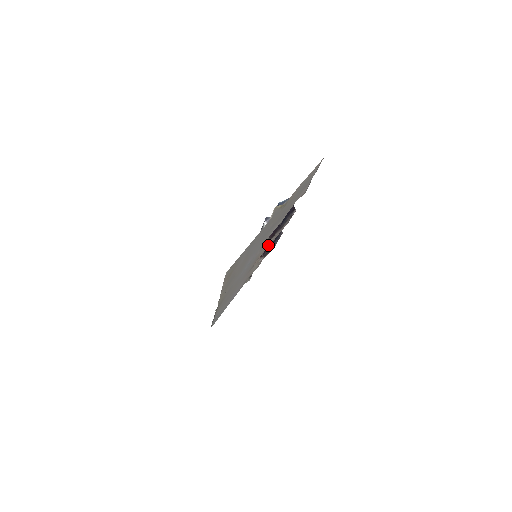
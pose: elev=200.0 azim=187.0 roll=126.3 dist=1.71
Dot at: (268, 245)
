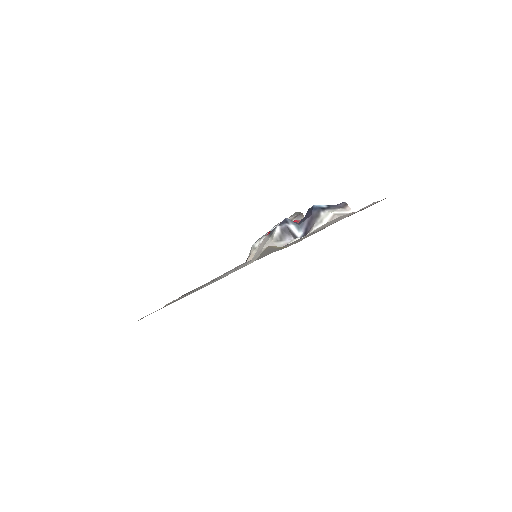
Dot at: occluded
